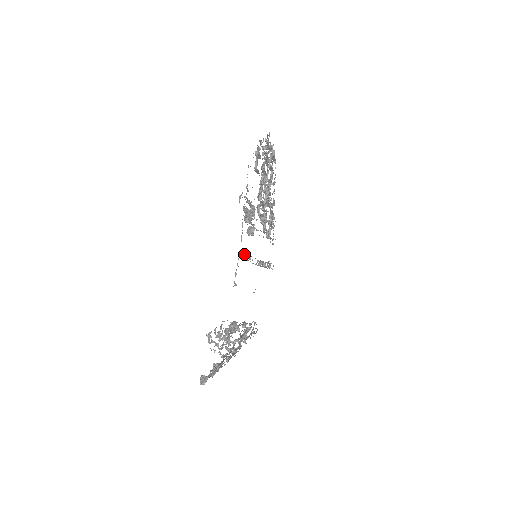
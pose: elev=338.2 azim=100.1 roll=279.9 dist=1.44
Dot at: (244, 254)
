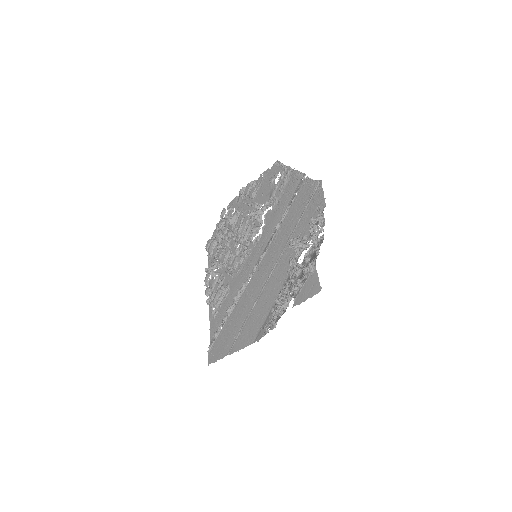
Dot at: (295, 196)
